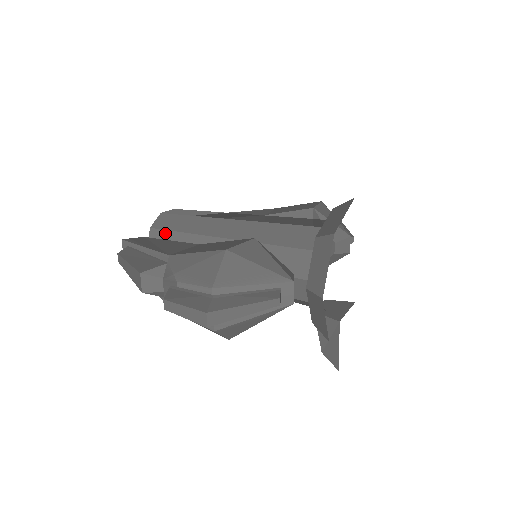
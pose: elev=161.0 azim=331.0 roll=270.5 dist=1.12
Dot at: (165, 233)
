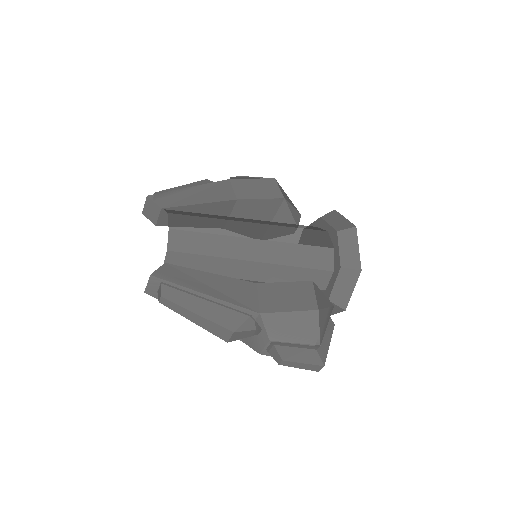
Dot at: (188, 256)
